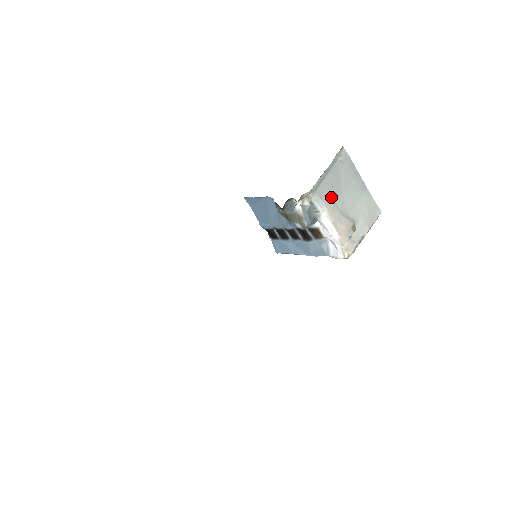
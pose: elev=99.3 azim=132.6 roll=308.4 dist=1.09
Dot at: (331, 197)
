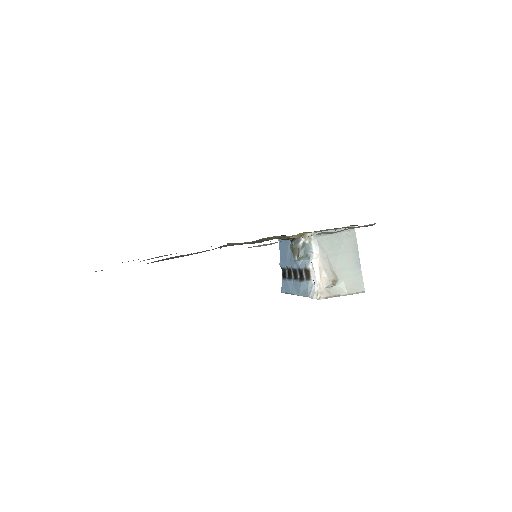
Dot at: (327, 250)
